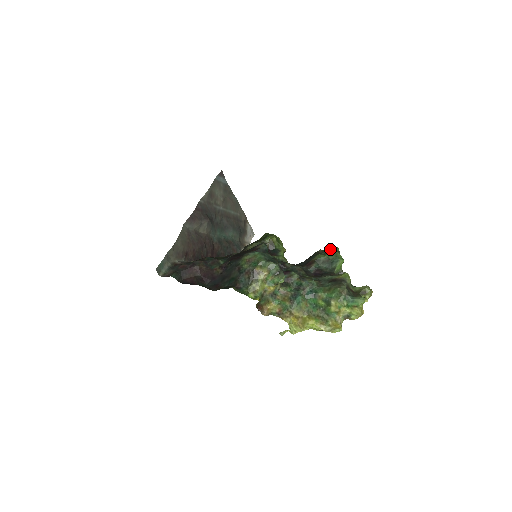
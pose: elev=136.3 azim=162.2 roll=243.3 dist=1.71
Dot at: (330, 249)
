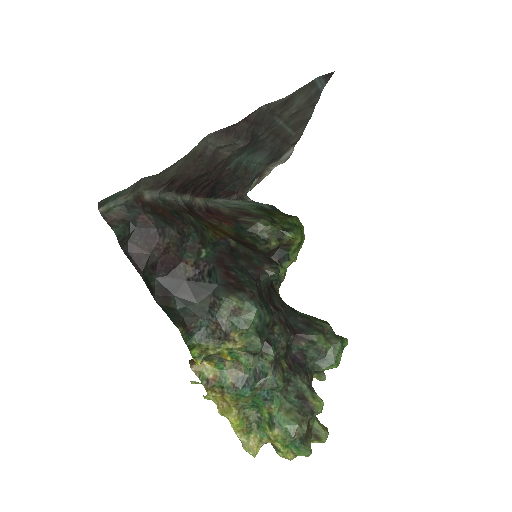
Dot at: (339, 340)
